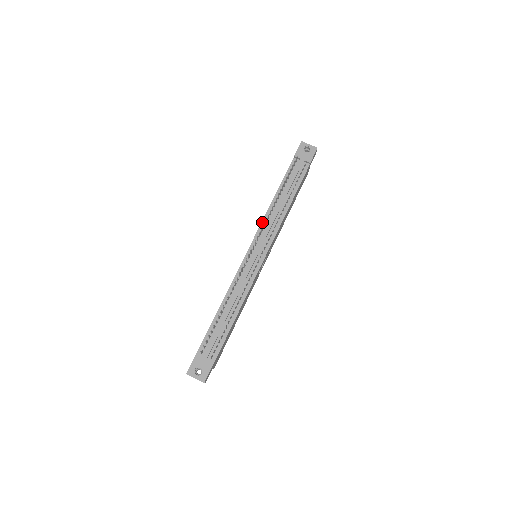
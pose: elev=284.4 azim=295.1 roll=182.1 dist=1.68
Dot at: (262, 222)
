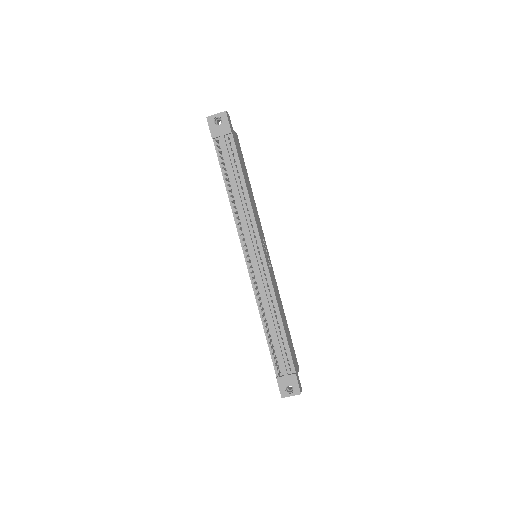
Dot at: (236, 226)
